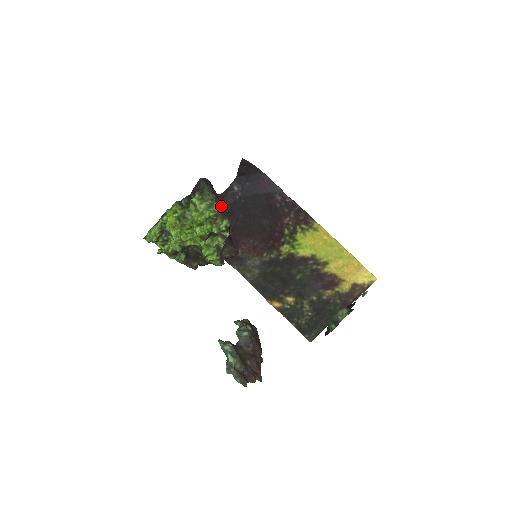
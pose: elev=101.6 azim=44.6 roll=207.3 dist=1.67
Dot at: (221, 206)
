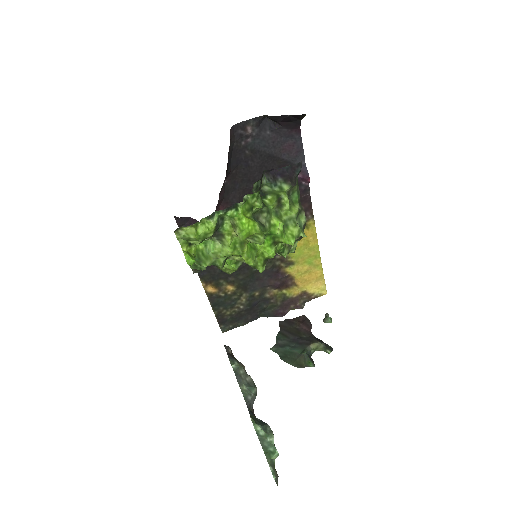
Dot at: occluded
